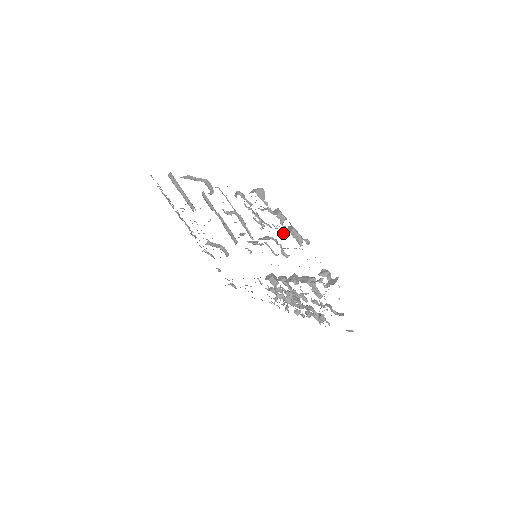
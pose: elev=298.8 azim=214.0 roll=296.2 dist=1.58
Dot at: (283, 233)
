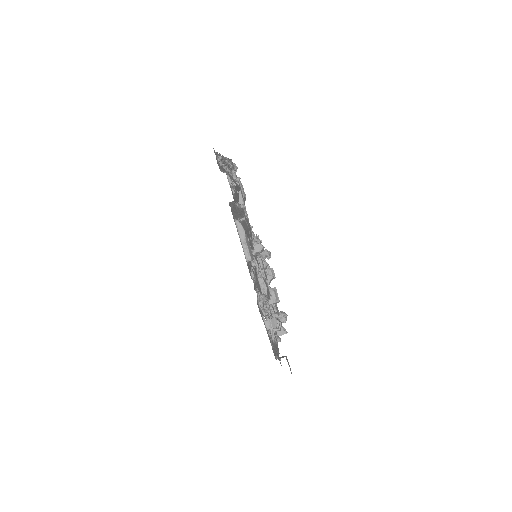
Dot at: occluded
